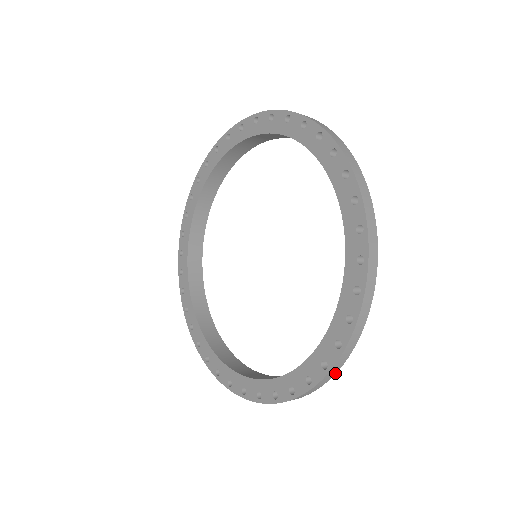
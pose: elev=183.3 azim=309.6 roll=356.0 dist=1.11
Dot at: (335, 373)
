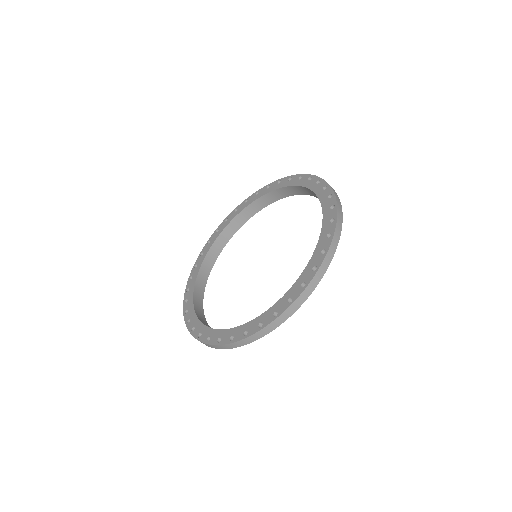
Dot at: (310, 294)
